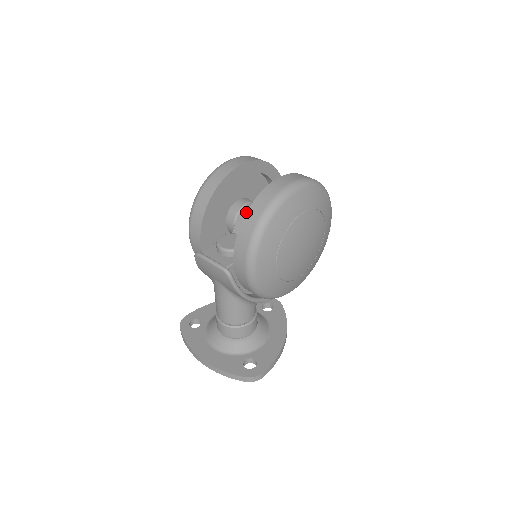
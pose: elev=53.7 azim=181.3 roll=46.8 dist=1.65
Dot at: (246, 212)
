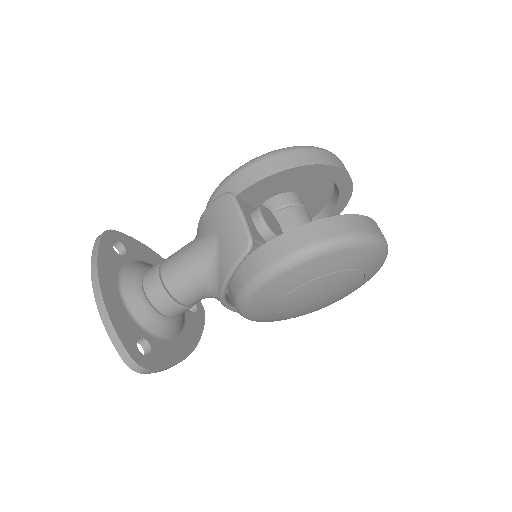
Dot at: occluded
